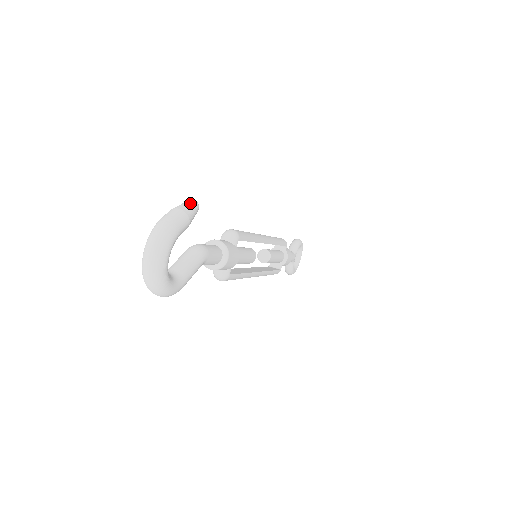
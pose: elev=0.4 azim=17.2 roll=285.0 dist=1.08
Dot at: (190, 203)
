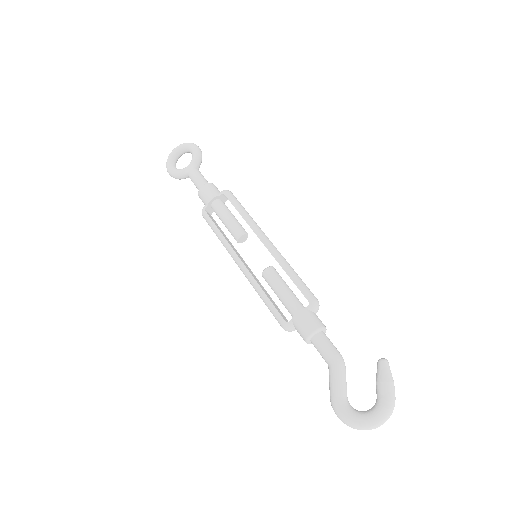
Dot at: occluded
